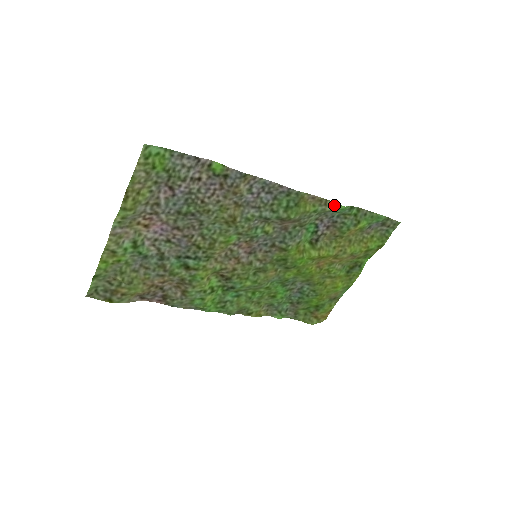
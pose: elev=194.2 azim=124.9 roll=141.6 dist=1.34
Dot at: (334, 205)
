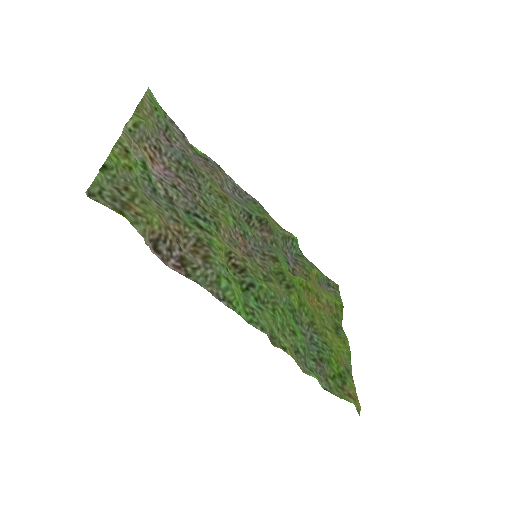
Dot at: (289, 233)
